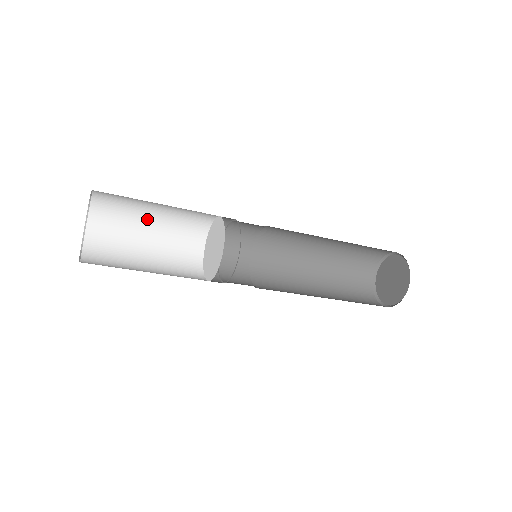
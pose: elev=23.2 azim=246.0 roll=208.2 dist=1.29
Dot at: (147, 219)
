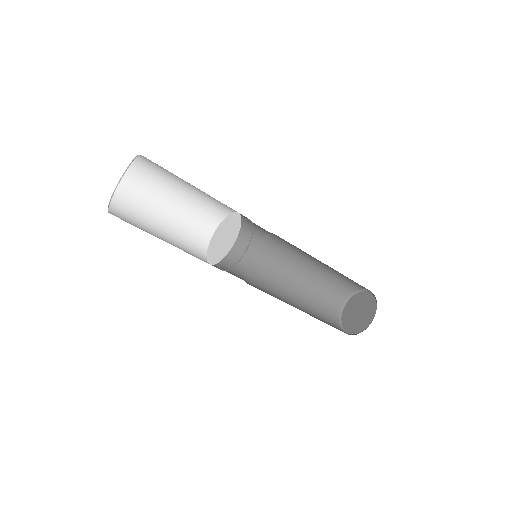
Dot at: (169, 200)
